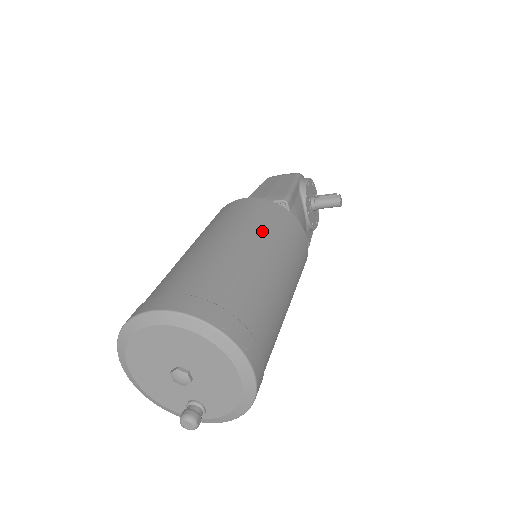
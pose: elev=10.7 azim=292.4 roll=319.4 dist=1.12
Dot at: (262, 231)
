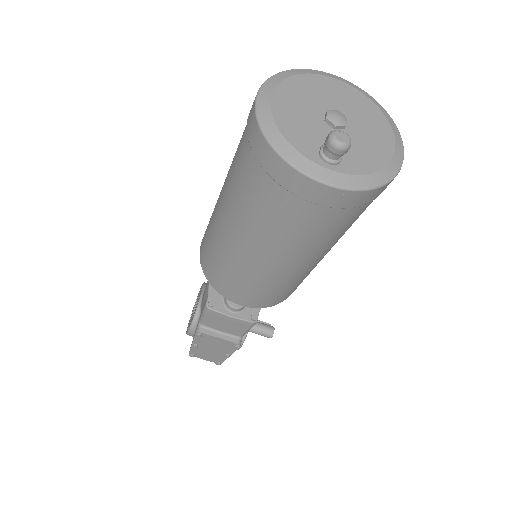
Dot at: occluded
